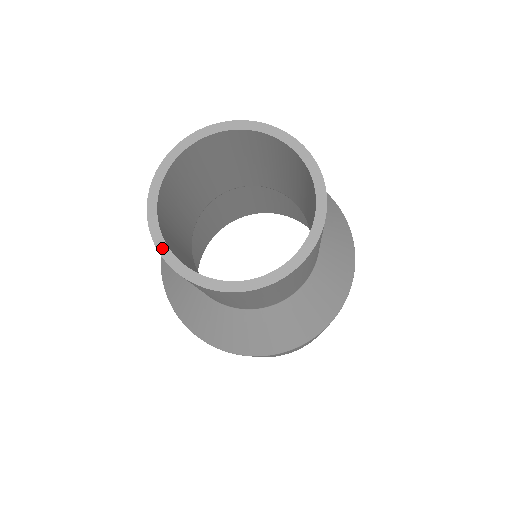
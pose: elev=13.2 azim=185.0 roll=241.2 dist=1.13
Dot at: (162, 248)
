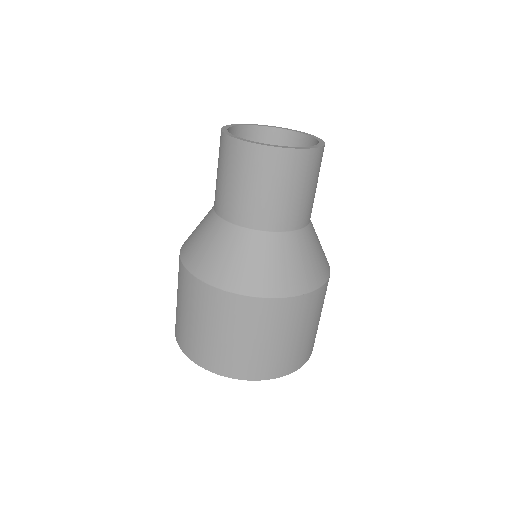
Dot at: (243, 139)
